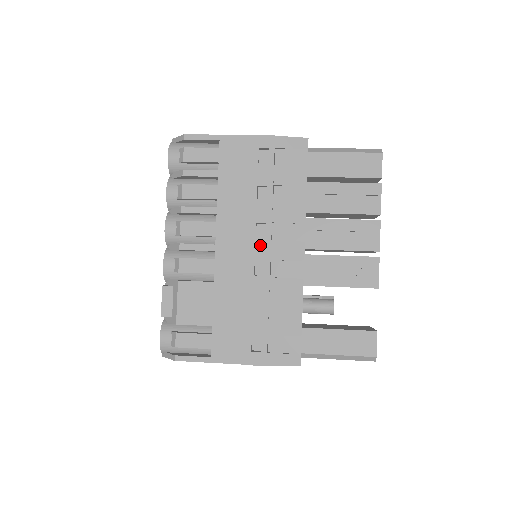
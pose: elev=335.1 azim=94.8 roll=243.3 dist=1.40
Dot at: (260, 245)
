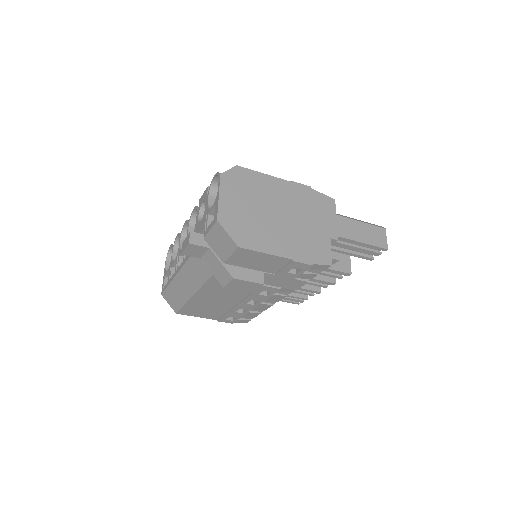
Dot at: occluded
